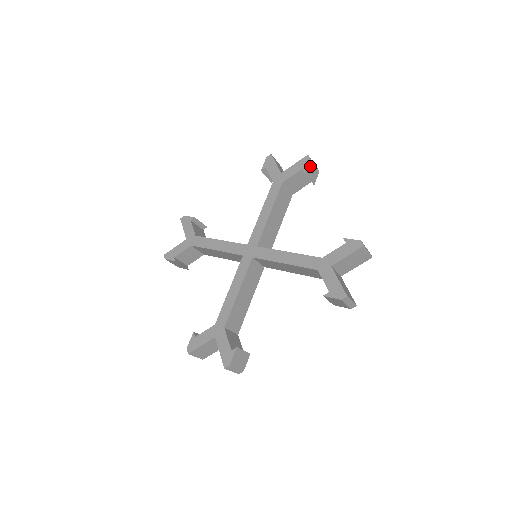
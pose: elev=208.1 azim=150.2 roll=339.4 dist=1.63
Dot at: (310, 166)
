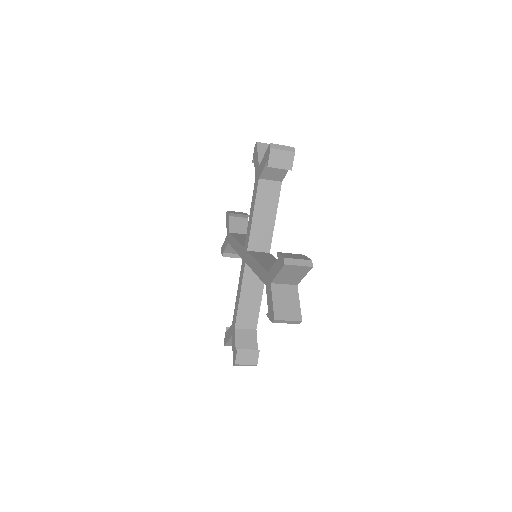
Dot at: (275, 155)
